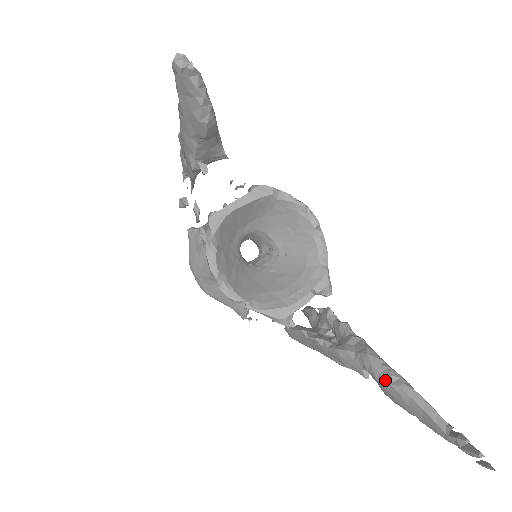
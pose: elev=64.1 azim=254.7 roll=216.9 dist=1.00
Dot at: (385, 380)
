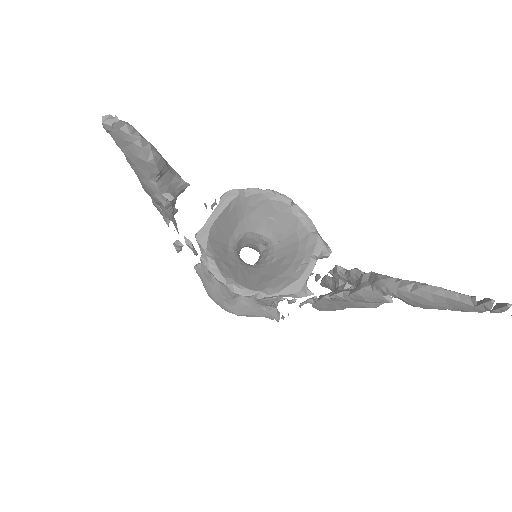
Dot at: (403, 292)
